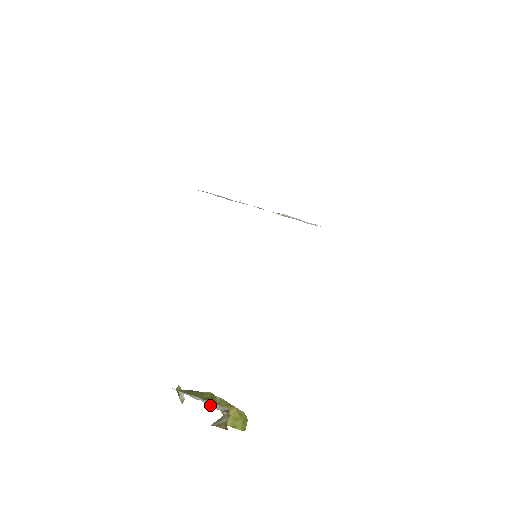
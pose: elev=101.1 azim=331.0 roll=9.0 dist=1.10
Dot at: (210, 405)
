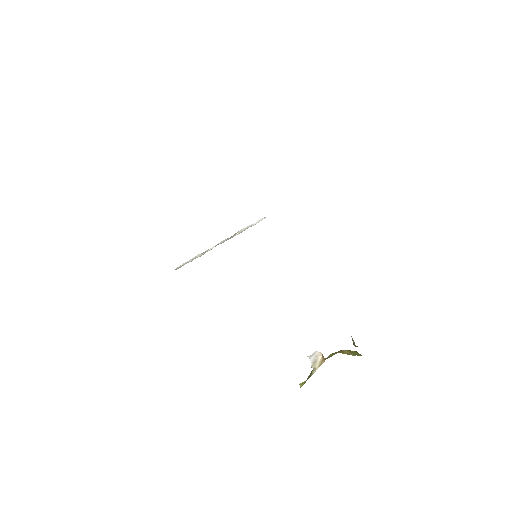
Dot at: occluded
